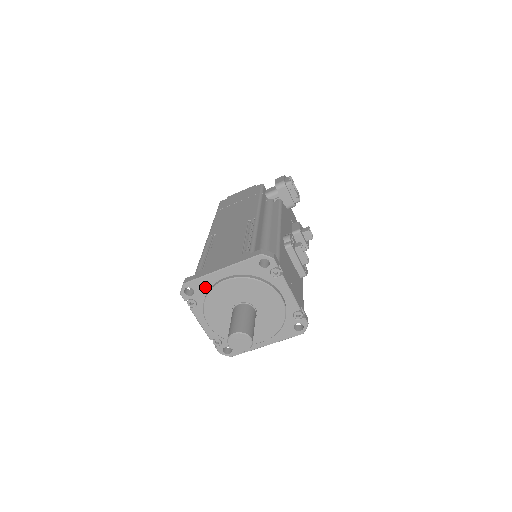
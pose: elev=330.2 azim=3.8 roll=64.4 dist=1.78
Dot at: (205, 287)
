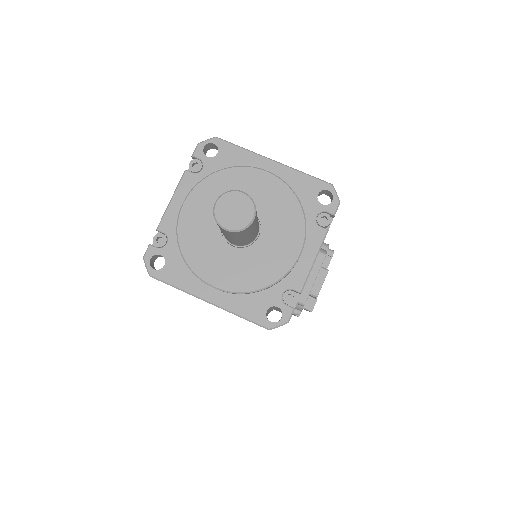
Dot at: (233, 162)
